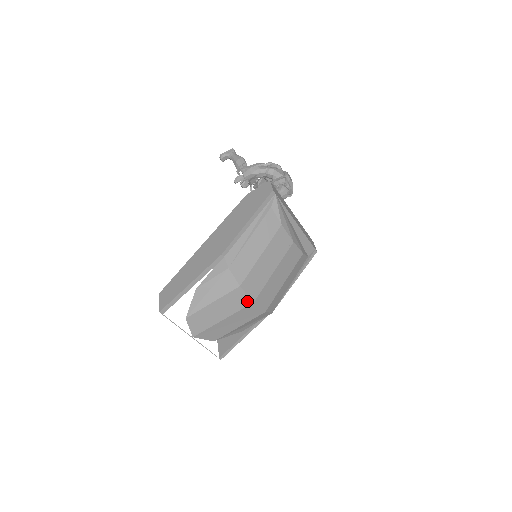
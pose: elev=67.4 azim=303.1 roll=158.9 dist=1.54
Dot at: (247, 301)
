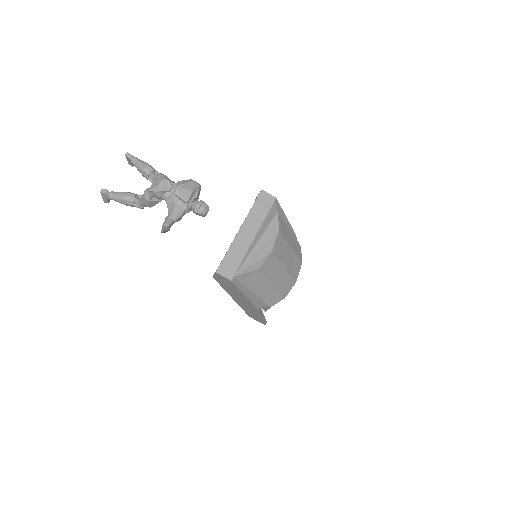
Dot at: occluded
